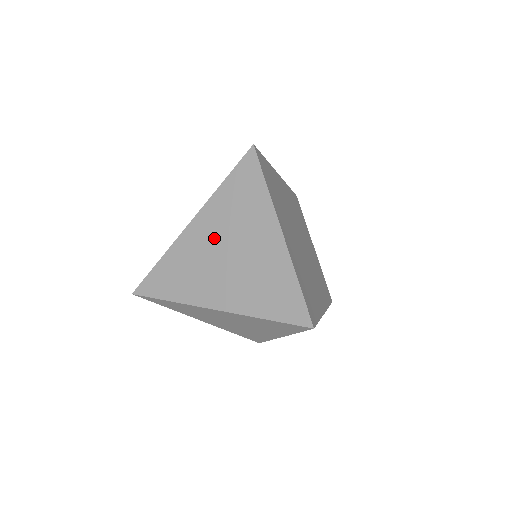
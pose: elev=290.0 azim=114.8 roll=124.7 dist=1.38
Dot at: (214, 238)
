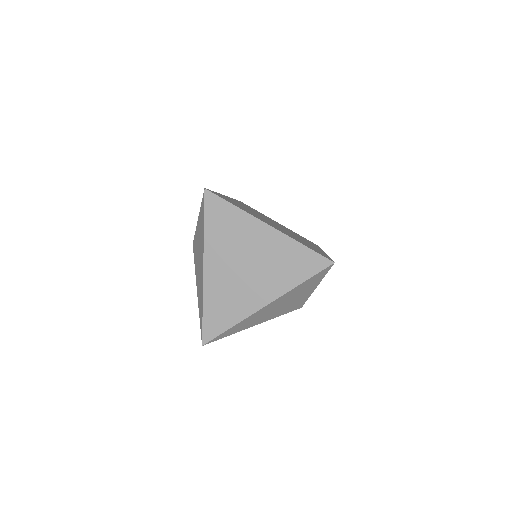
Dot at: (228, 264)
